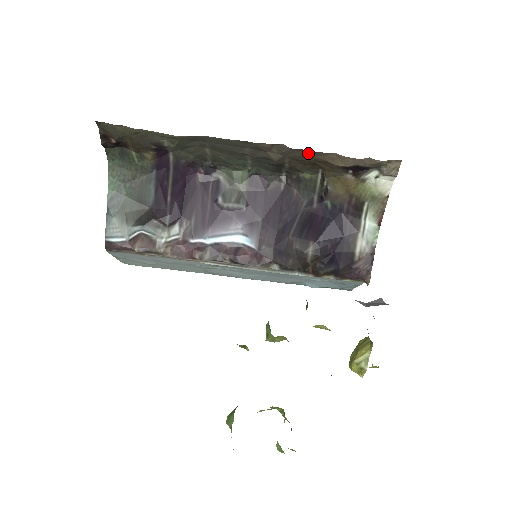
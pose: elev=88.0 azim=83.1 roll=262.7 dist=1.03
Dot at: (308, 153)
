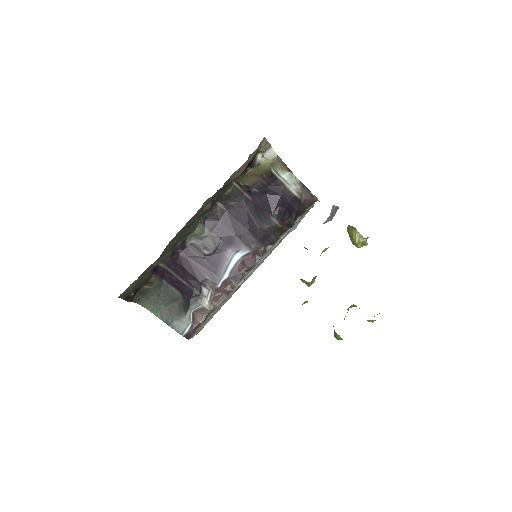
Dot at: occluded
